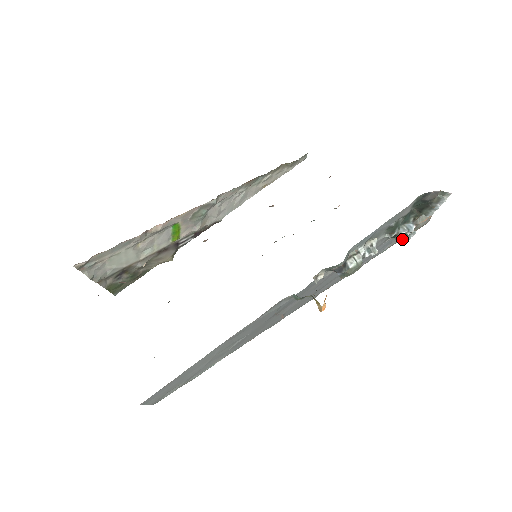
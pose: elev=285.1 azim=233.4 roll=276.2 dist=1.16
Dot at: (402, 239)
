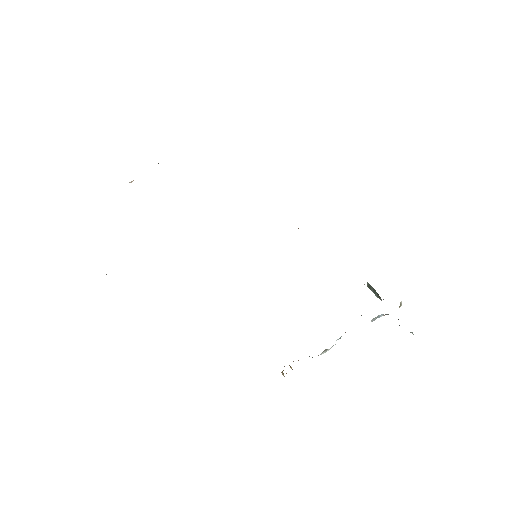
Dot at: (371, 290)
